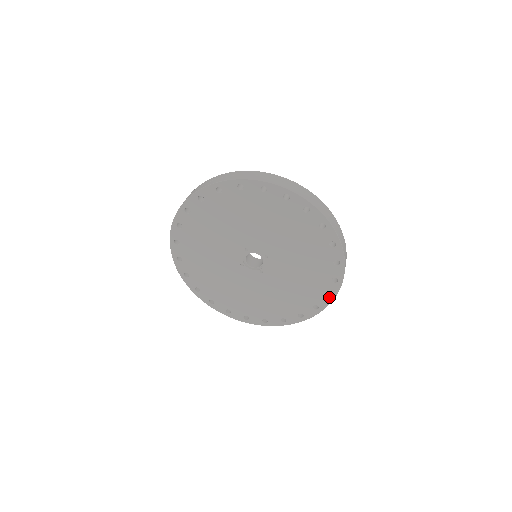
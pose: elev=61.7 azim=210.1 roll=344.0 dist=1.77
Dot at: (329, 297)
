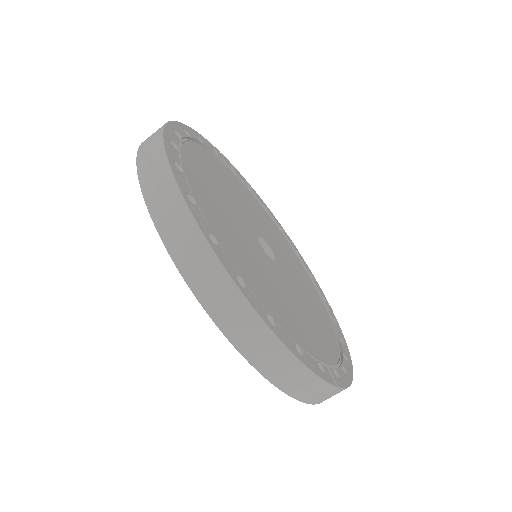
Dot at: occluded
